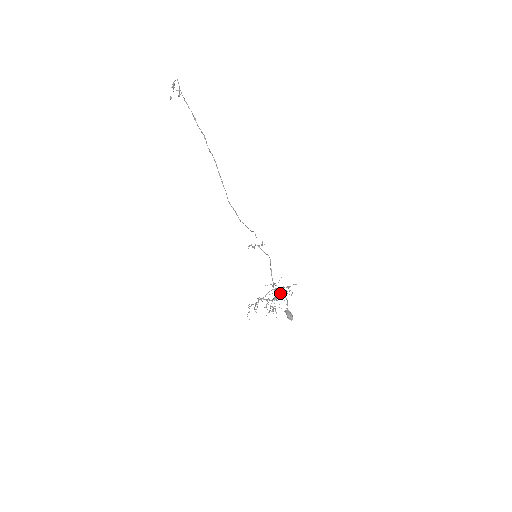
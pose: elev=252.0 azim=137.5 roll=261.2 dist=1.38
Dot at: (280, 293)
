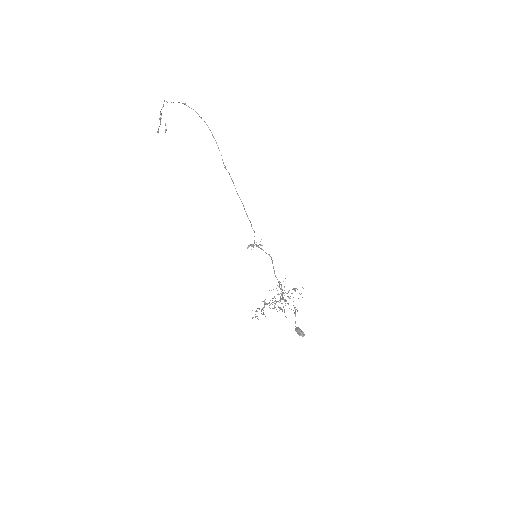
Dot at: (287, 293)
